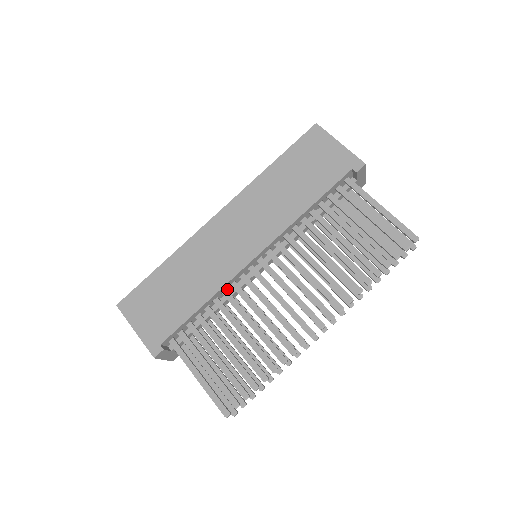
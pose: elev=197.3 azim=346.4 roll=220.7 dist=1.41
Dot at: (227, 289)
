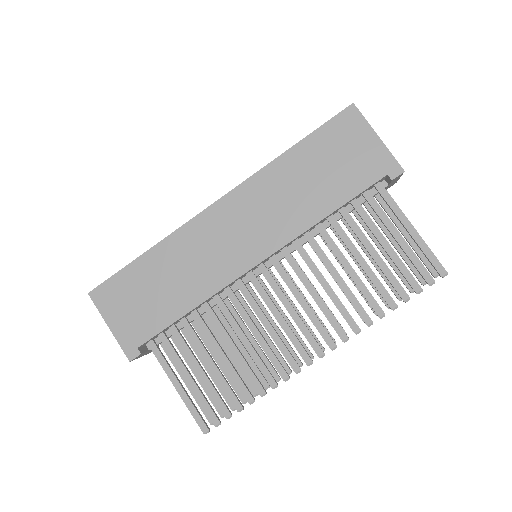
Dot at: (219, 293)
